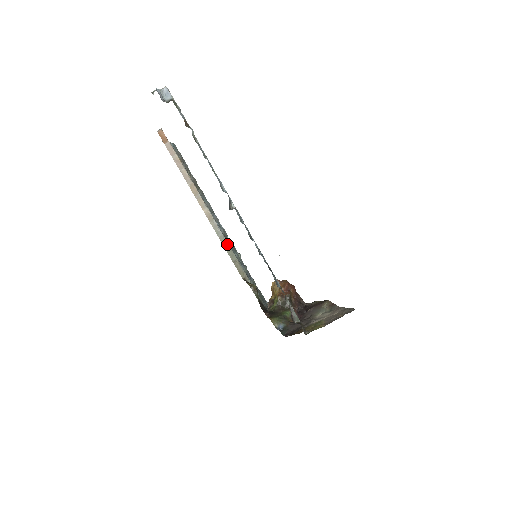
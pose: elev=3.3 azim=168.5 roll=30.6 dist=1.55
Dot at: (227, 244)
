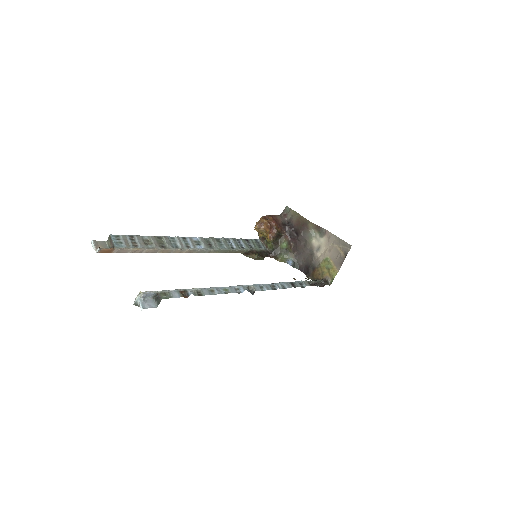
Dot at: (216, 251)
